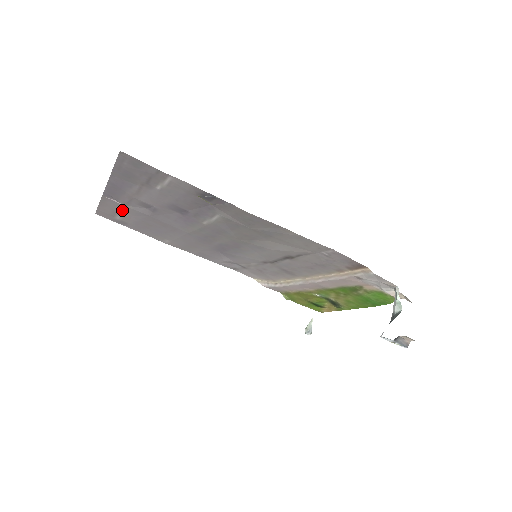
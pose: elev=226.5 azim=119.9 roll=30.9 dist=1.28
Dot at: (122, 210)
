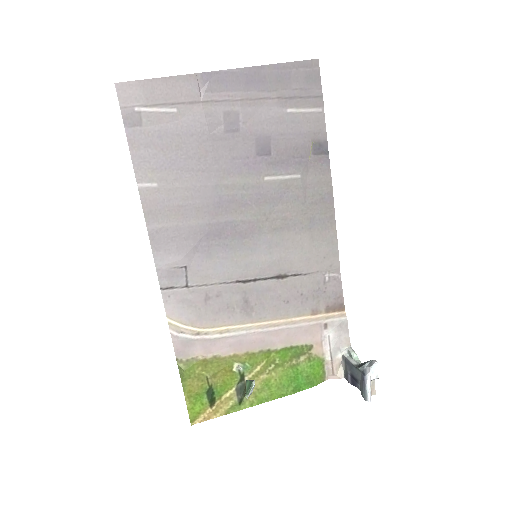
Dot at: (182, 105)
